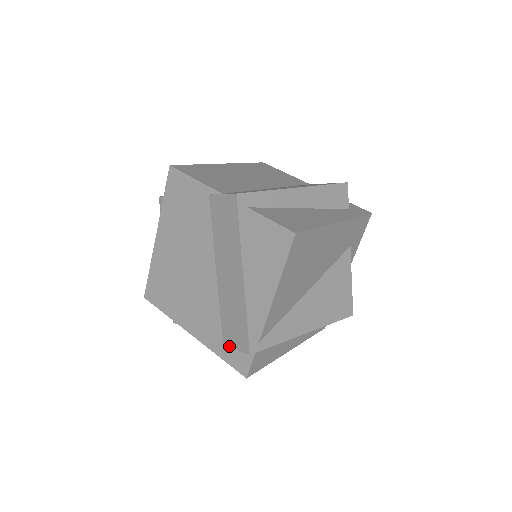
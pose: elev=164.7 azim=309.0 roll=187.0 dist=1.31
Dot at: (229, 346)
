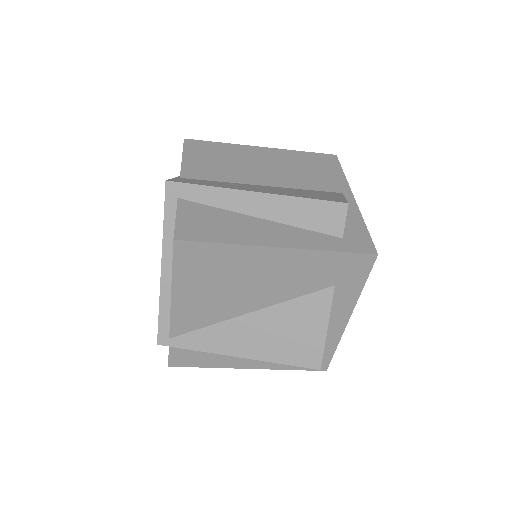
Dot at: occluded
